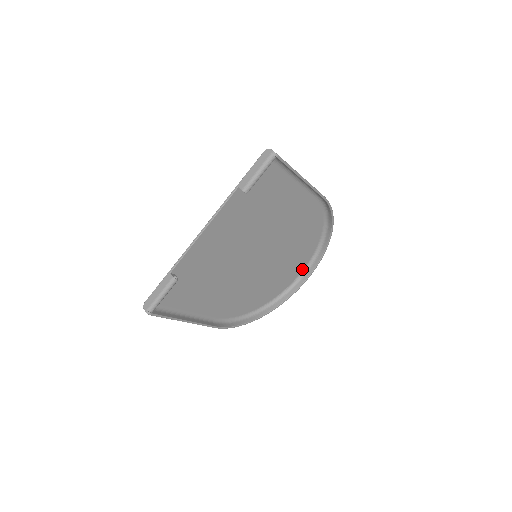
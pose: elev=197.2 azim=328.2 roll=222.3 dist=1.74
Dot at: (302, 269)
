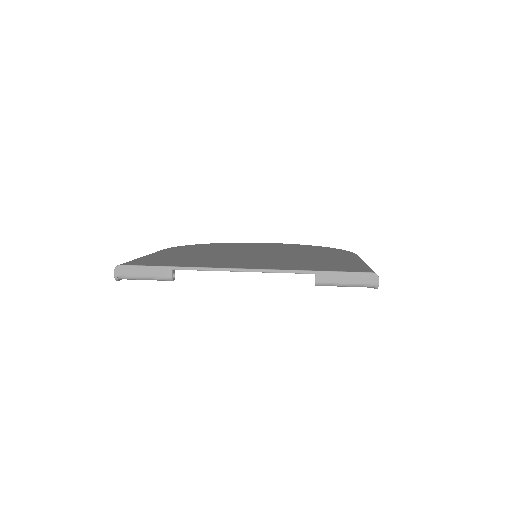
Dot at: occluded
